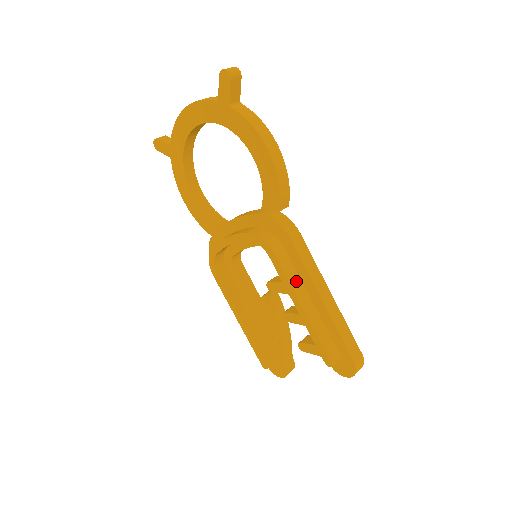
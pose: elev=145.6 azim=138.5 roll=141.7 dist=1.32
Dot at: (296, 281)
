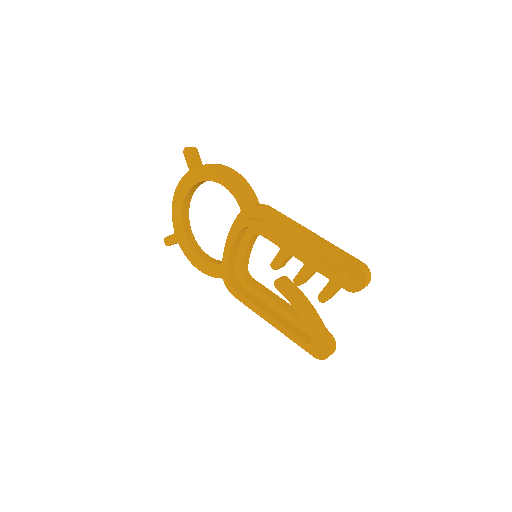
Dot at: (283, 234)
